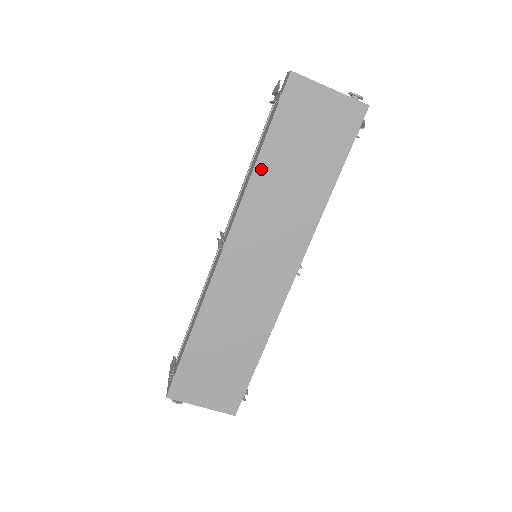
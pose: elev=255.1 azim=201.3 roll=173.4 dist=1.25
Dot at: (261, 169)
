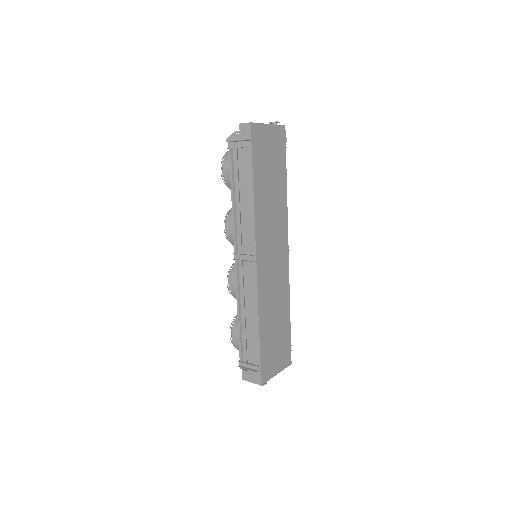
Dot at: (257, 195)
